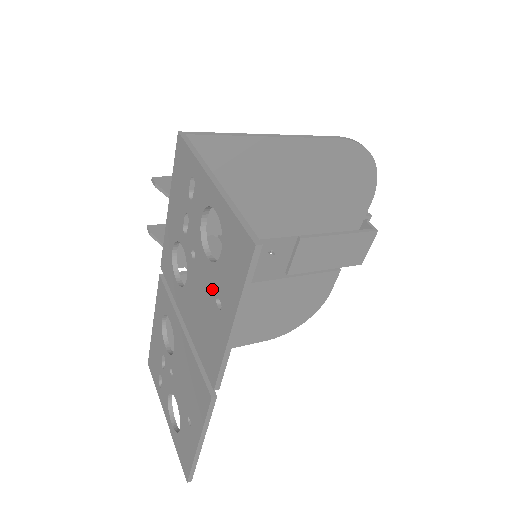
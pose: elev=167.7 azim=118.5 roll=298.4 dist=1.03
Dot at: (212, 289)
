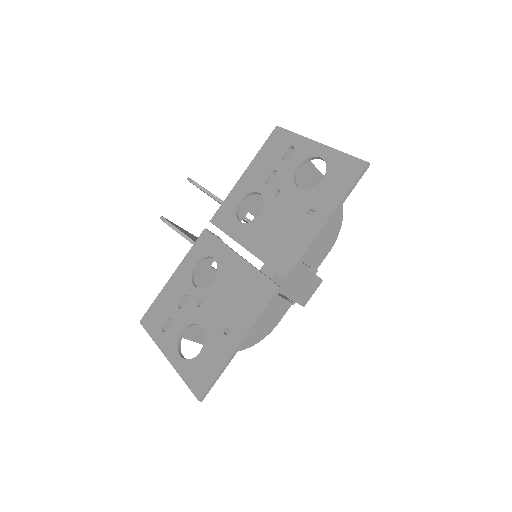
Dot at: (303, 206)
